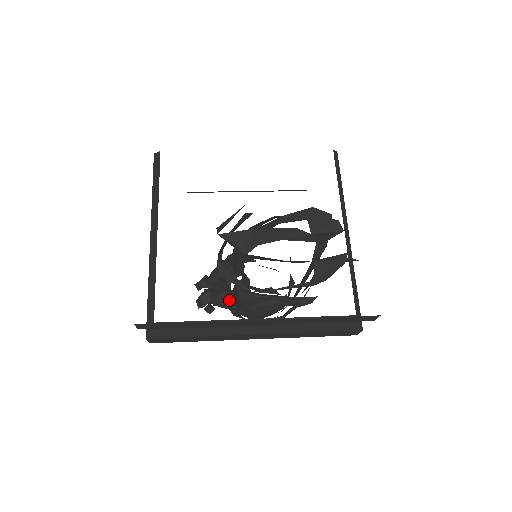
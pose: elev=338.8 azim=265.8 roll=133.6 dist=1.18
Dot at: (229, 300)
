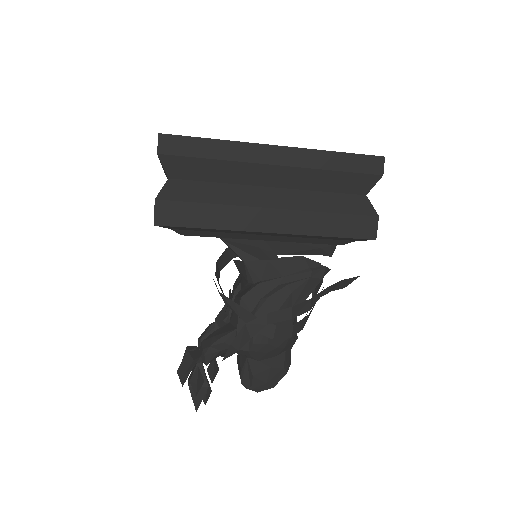
Dot at: (226, 329)
